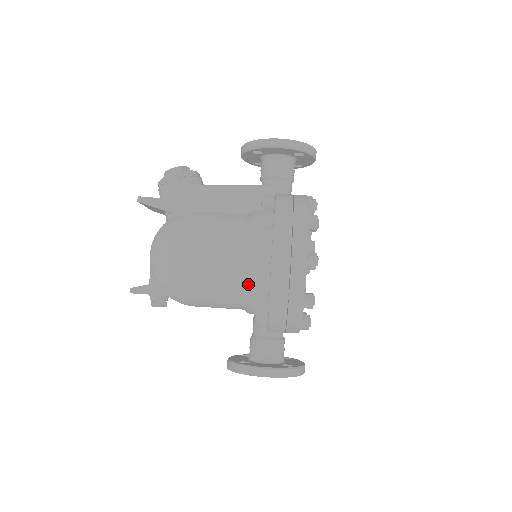
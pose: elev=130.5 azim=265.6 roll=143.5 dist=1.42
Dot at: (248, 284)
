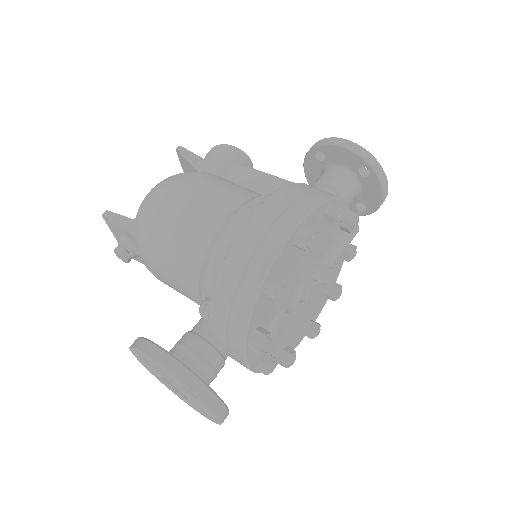
Dot at: (217, 242)
